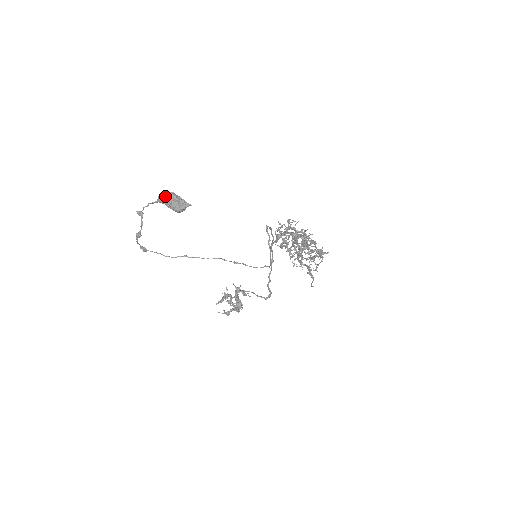
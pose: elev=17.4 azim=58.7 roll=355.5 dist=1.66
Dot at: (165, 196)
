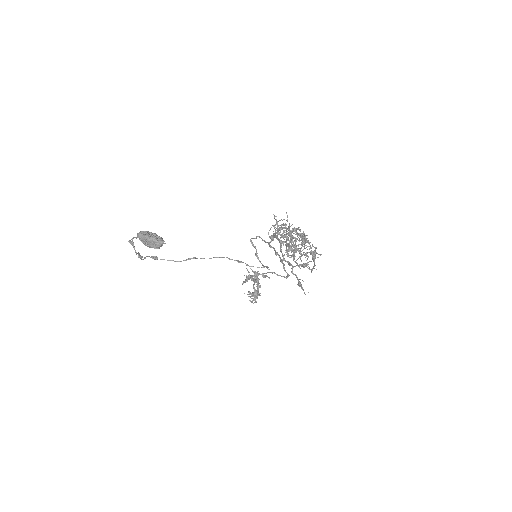
Dot at: (140, 237)
